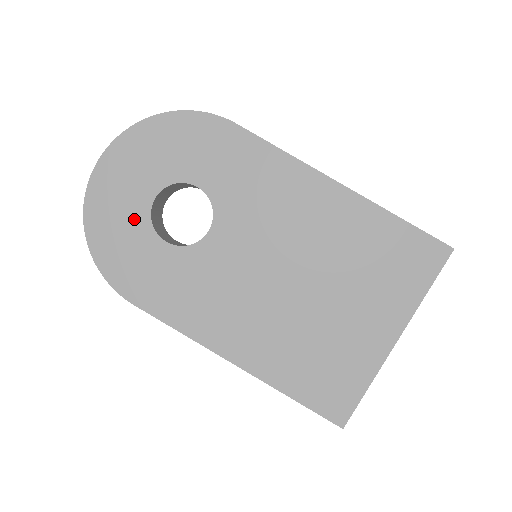
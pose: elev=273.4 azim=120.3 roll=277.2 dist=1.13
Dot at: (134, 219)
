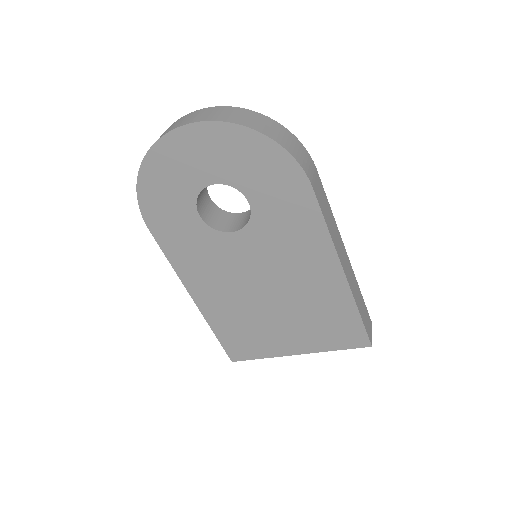
Dot at: (186, 185)
